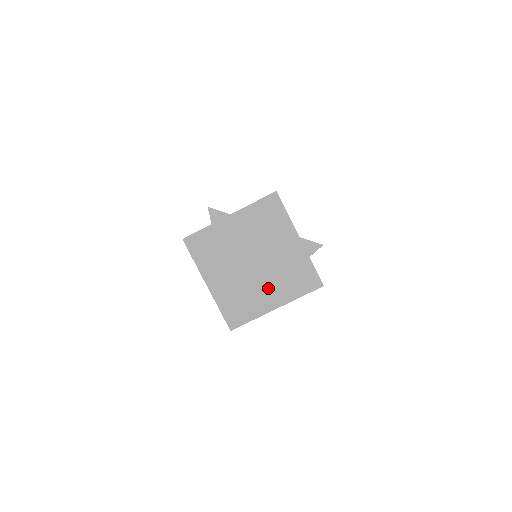
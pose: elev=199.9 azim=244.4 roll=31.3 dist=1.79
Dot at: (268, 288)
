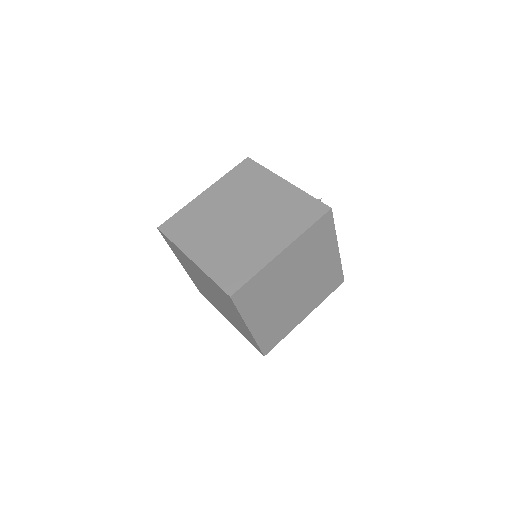
Dot at: (265, 235)
